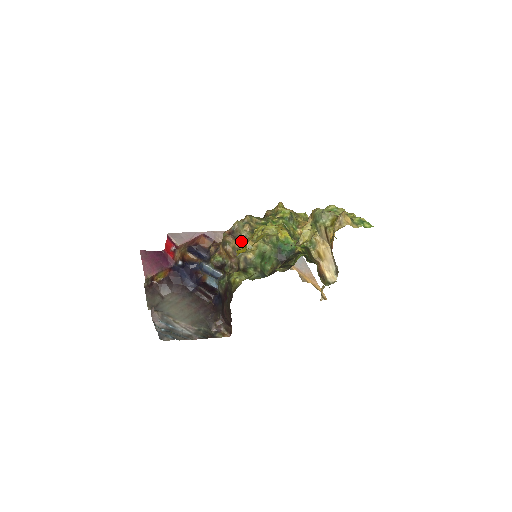
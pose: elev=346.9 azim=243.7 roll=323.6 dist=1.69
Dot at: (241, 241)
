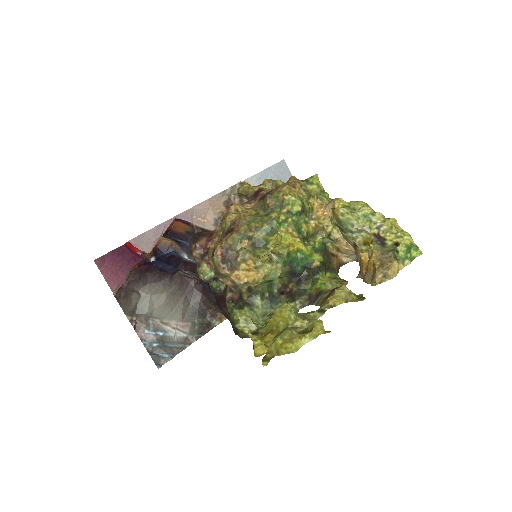
Dot at: (241, 269)
